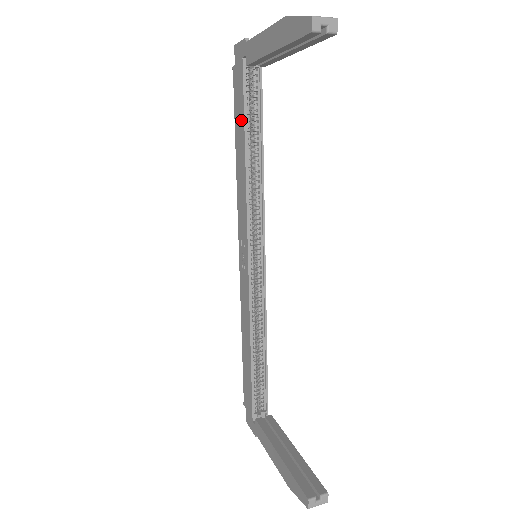
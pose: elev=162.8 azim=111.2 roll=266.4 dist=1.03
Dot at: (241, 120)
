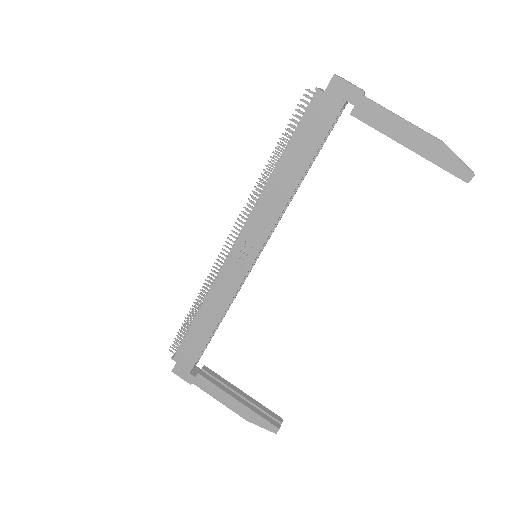
Dot at: (310, 149)
